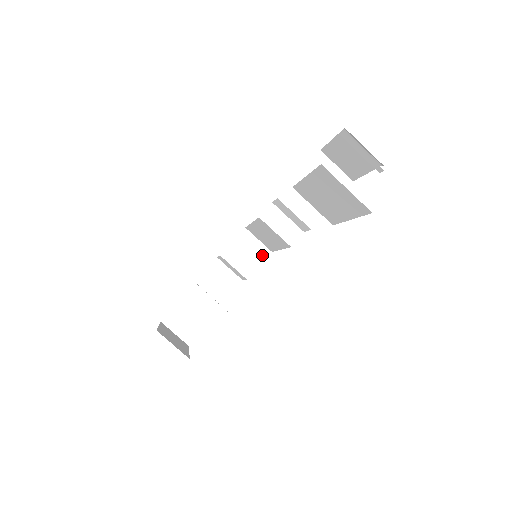
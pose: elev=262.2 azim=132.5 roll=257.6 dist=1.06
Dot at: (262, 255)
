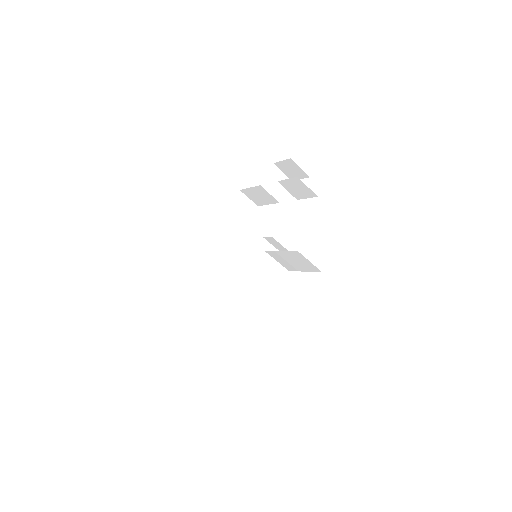
Dot at: (310, 195)
